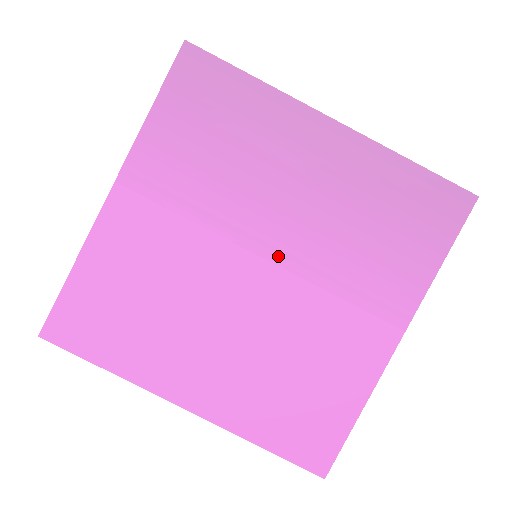
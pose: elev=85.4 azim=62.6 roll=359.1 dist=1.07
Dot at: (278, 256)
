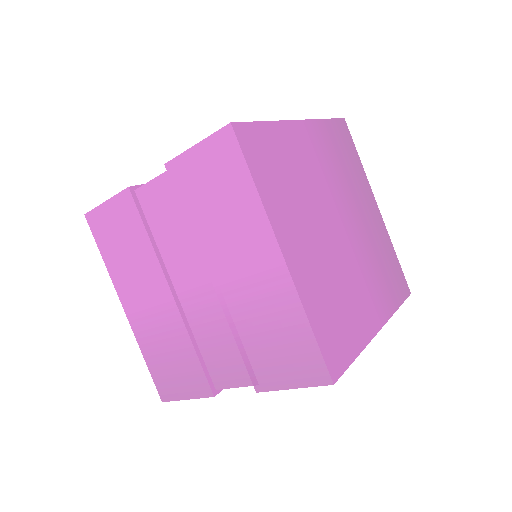
Dot at: (349, 232)
